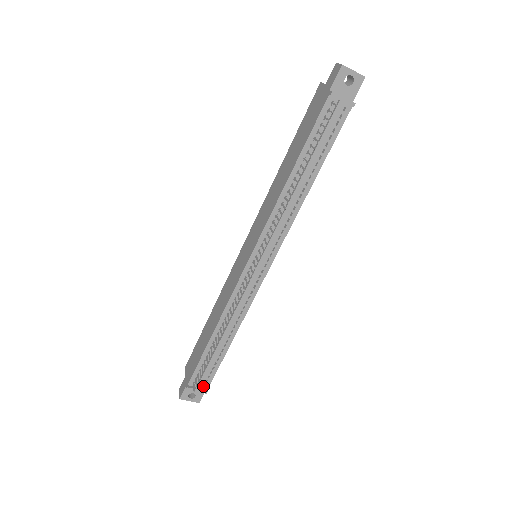
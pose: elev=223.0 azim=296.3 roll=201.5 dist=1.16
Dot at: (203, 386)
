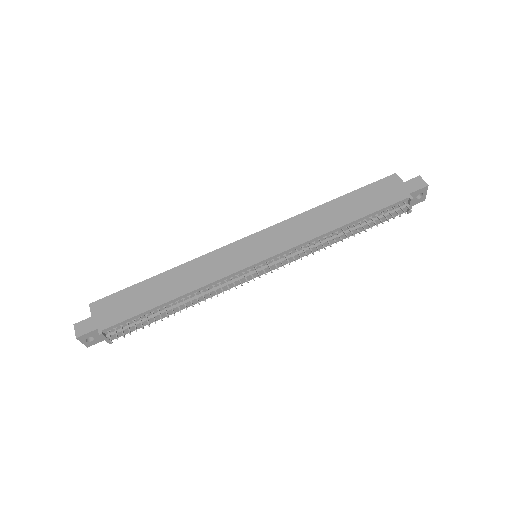
Dot at: (112, 336)
